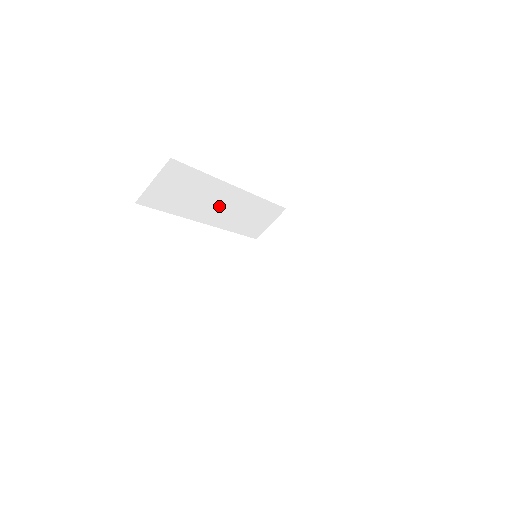
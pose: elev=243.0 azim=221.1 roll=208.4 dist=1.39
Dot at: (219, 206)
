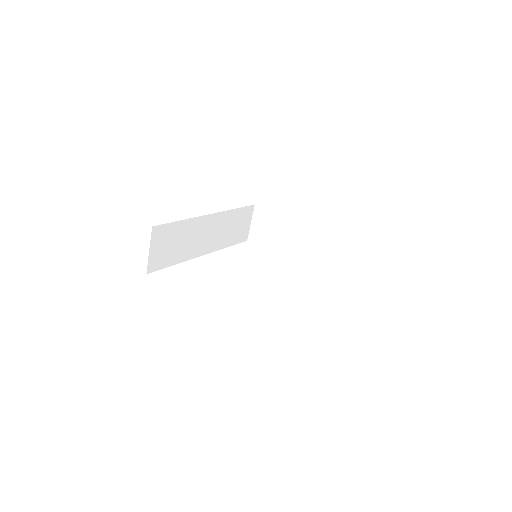
Dot at: (205, 236)
